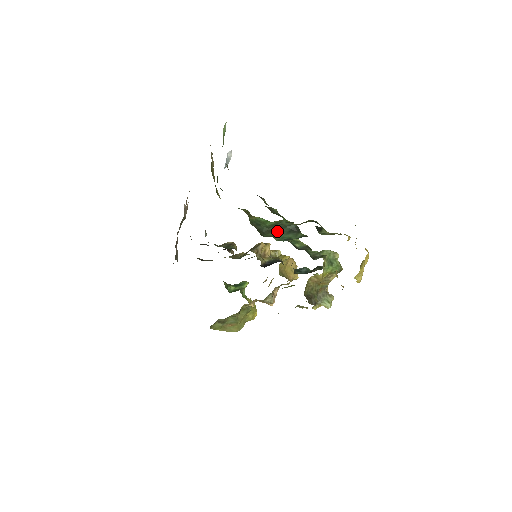
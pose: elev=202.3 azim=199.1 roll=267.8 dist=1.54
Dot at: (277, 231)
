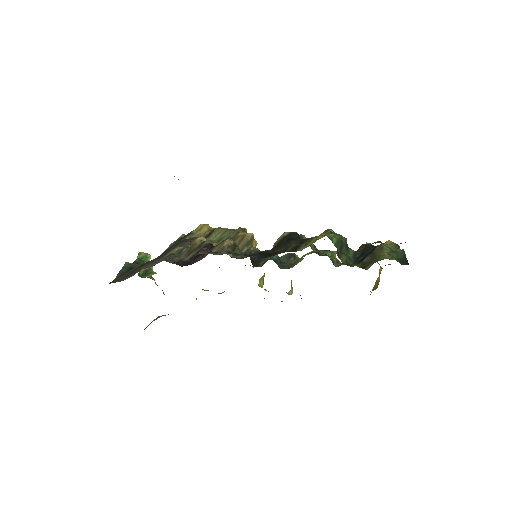
Dot at: (342, 251)
